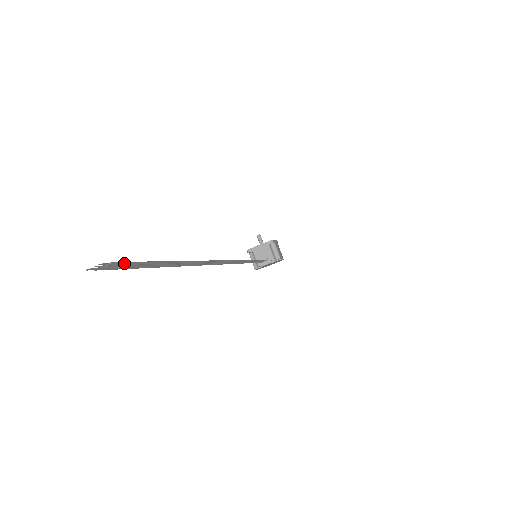
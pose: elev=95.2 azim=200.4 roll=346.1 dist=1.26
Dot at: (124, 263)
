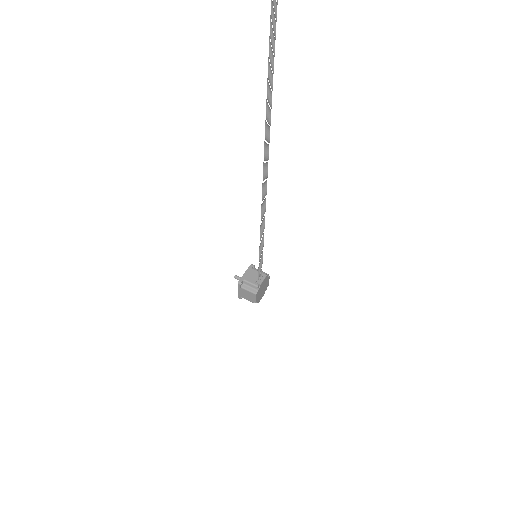
Dot at: out of frame
